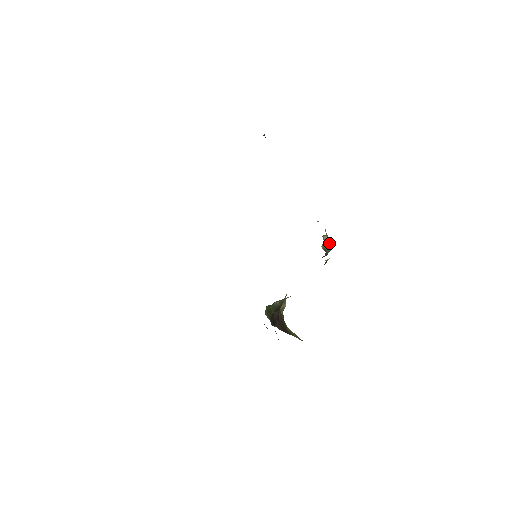
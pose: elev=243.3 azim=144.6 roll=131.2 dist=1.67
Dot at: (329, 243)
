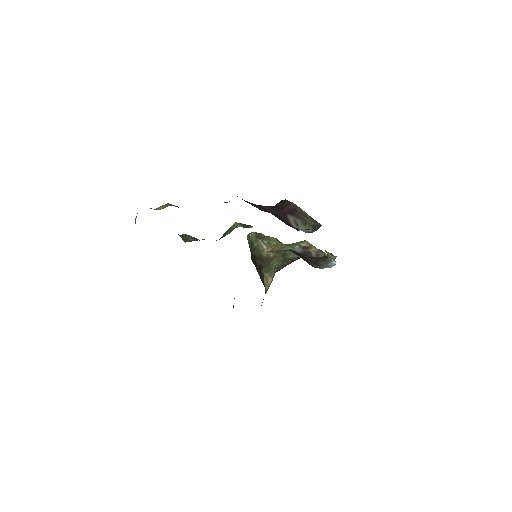
Dot at: (334, 259)
